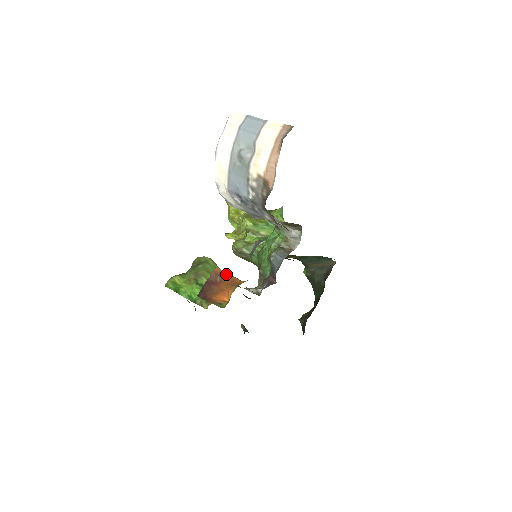
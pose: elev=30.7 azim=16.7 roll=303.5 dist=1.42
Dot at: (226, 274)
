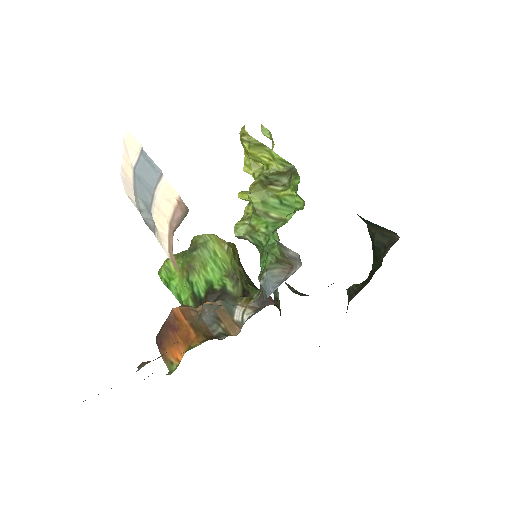
Dot at: (184, 320)
